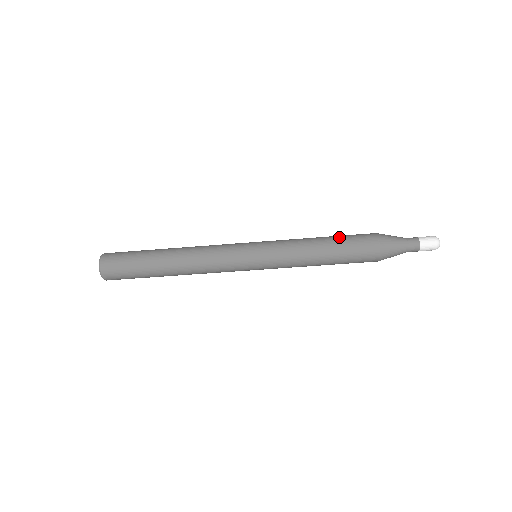
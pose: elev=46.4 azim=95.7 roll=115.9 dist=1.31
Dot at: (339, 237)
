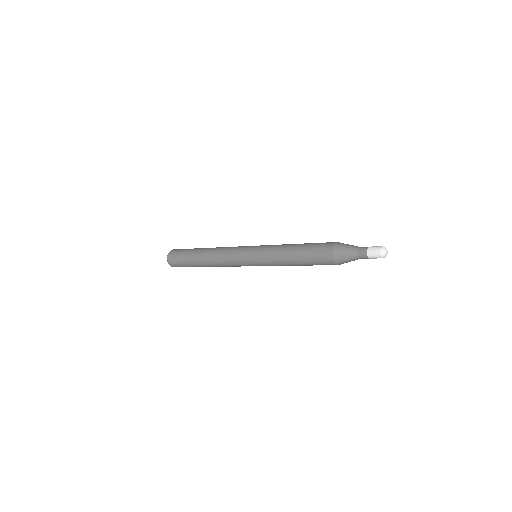
Dot at: (305, 258)
